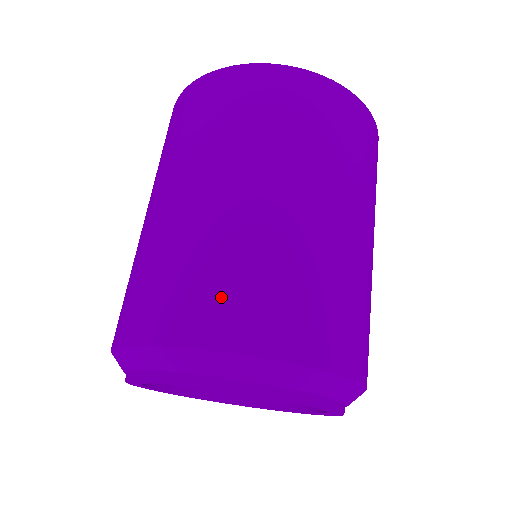
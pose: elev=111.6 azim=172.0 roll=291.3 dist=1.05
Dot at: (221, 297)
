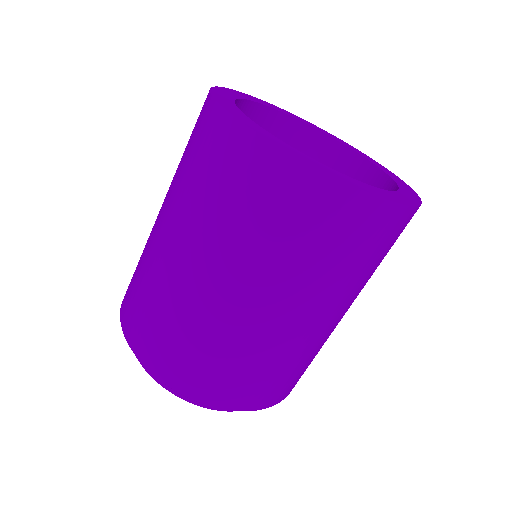
Dot at: (137, 311)
